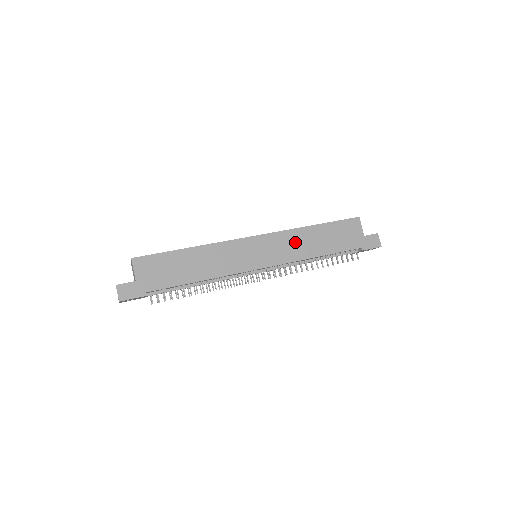
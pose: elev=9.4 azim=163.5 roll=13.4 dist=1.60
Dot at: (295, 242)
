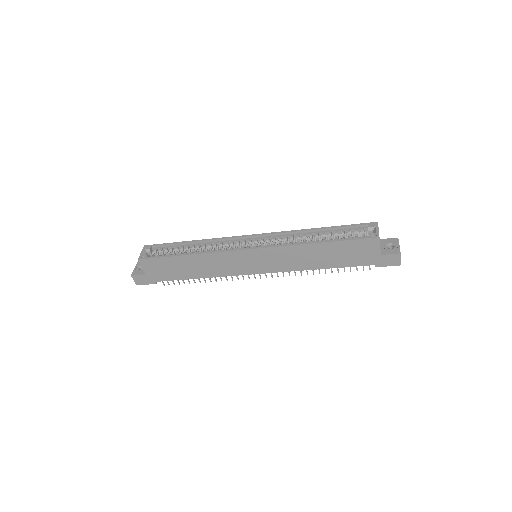
Dot at: (294, 256)
